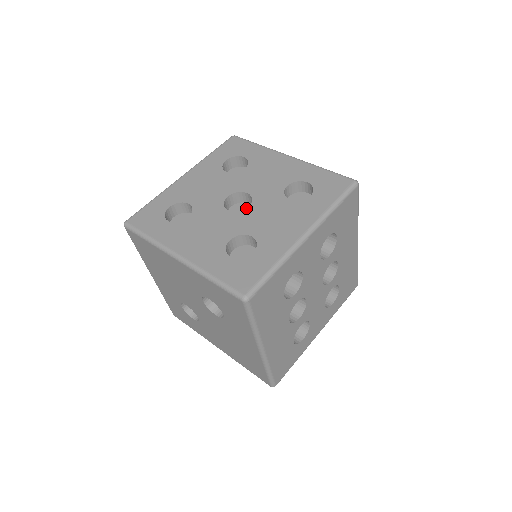
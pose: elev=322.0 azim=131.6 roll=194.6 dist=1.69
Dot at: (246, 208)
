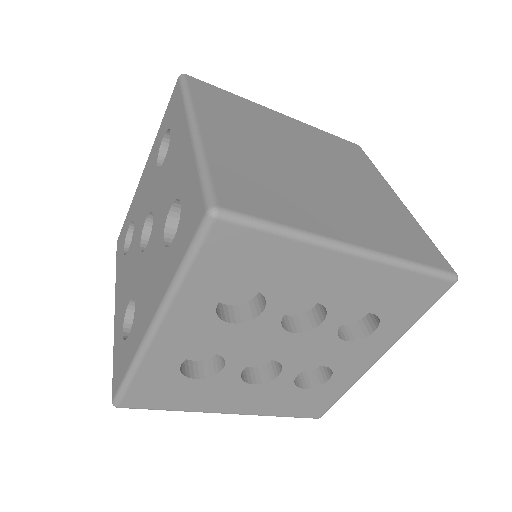
Dot at: (145, 248)
